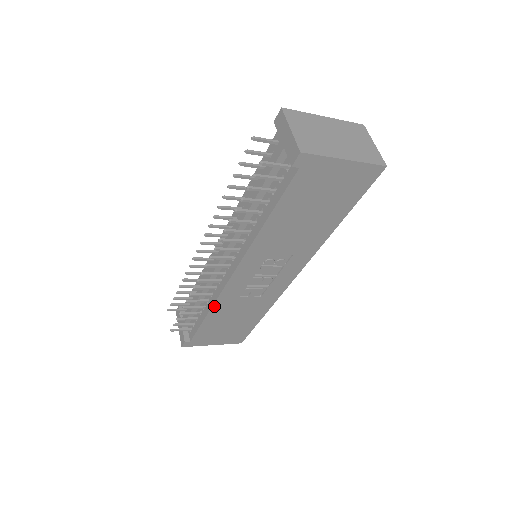
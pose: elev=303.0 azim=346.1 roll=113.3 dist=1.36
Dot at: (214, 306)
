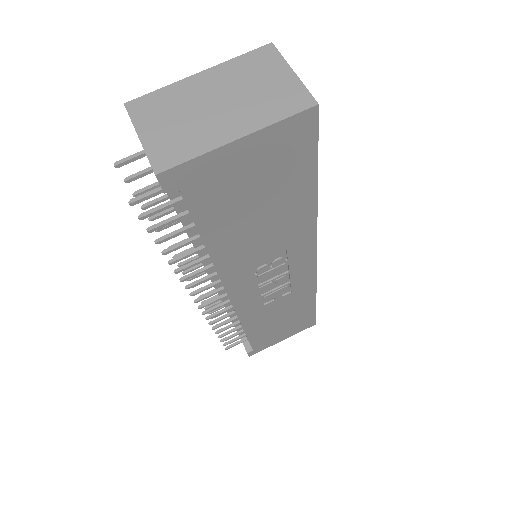
Dot at: (243, 324)
